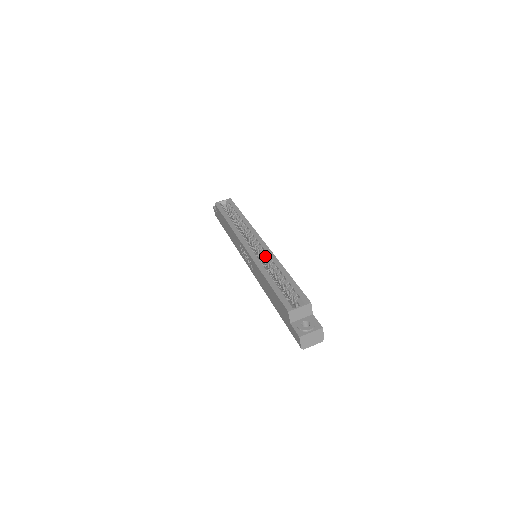
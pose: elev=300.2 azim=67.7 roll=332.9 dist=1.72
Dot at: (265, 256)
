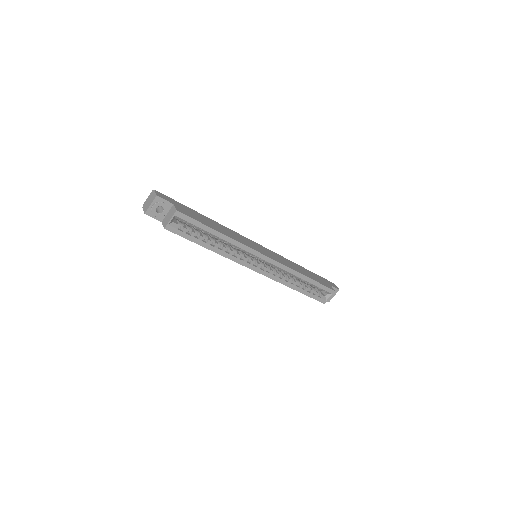
Dot at: (279, 269)
